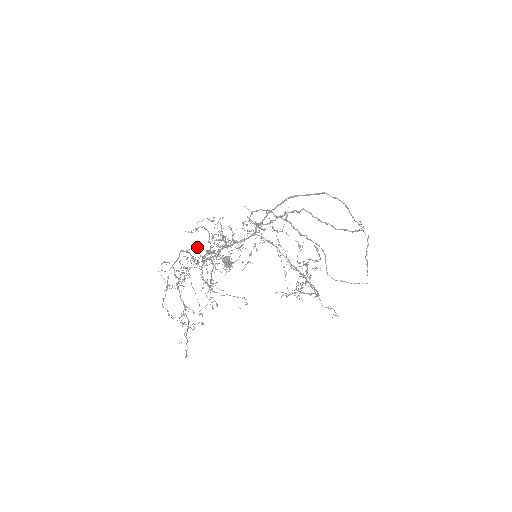
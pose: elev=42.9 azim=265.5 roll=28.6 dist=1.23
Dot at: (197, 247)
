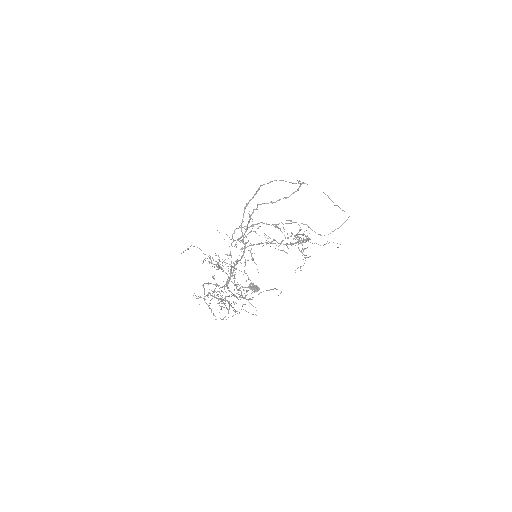
Dot at: occluded
